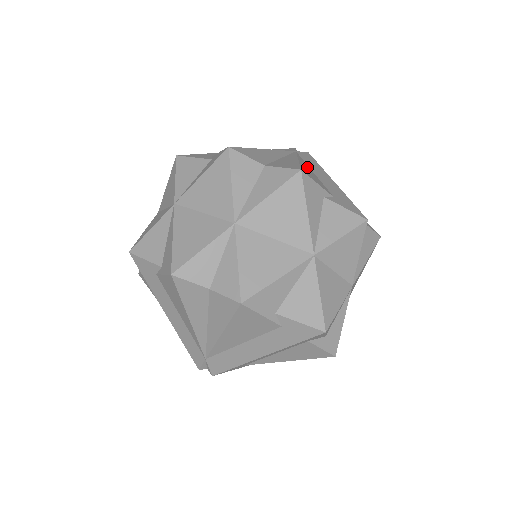
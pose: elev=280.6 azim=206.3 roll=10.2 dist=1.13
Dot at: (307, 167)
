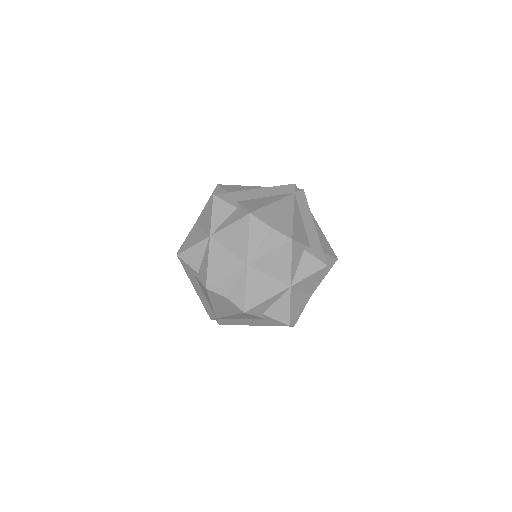
Dot at: (298, 218)
